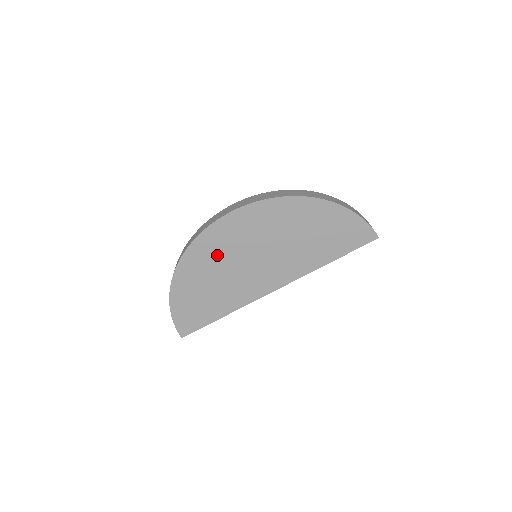
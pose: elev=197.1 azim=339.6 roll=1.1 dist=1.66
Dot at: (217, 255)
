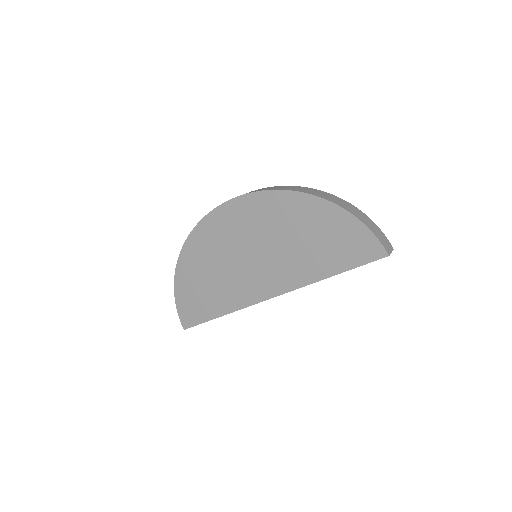
Dot at: (215, 247)
